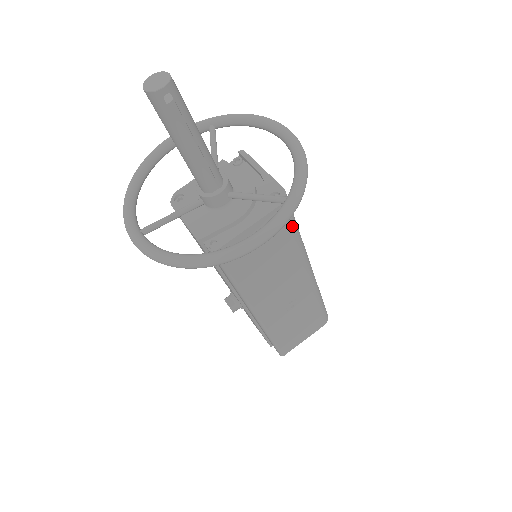
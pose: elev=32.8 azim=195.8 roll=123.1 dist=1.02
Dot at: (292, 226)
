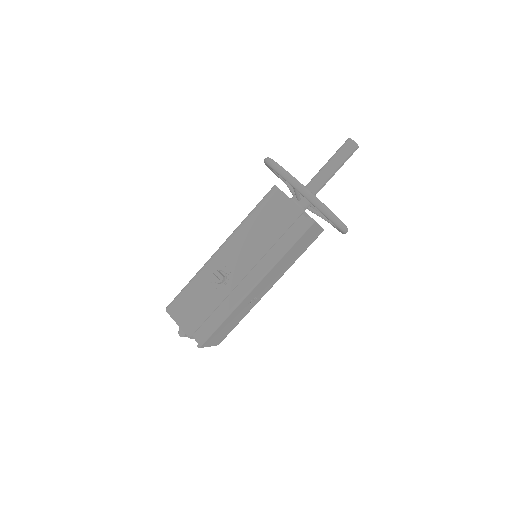
Dot at: occluded
